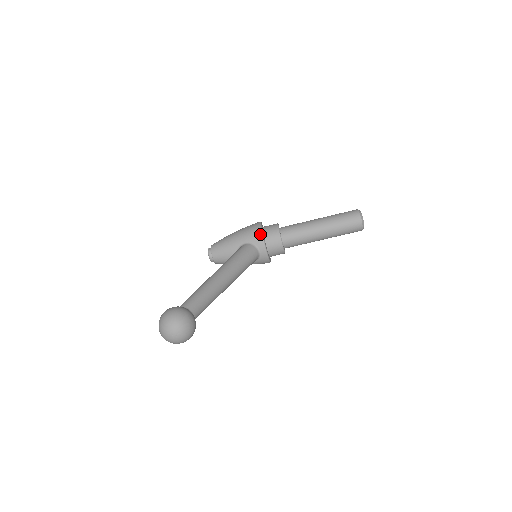
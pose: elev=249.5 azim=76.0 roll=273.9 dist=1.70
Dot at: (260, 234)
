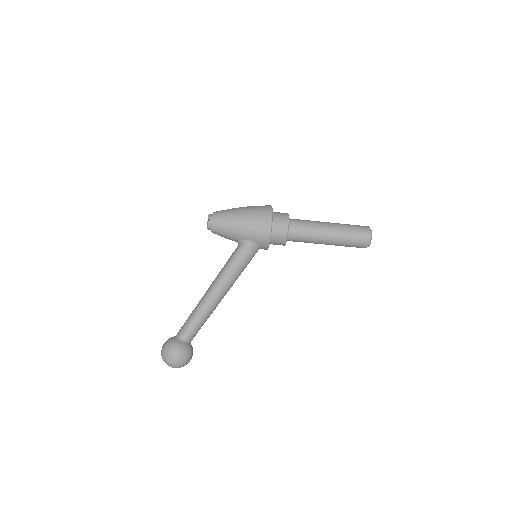
Dot at: (267, 240)
